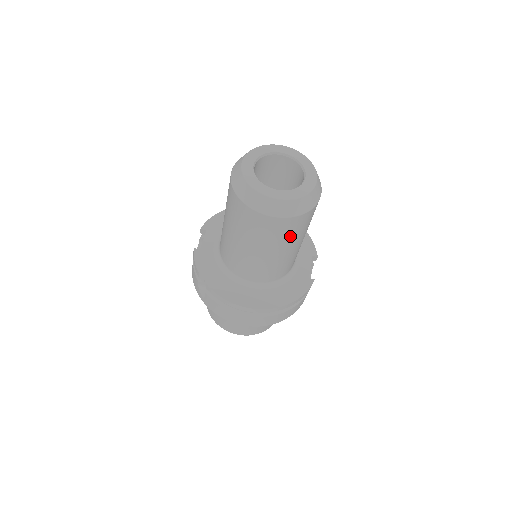
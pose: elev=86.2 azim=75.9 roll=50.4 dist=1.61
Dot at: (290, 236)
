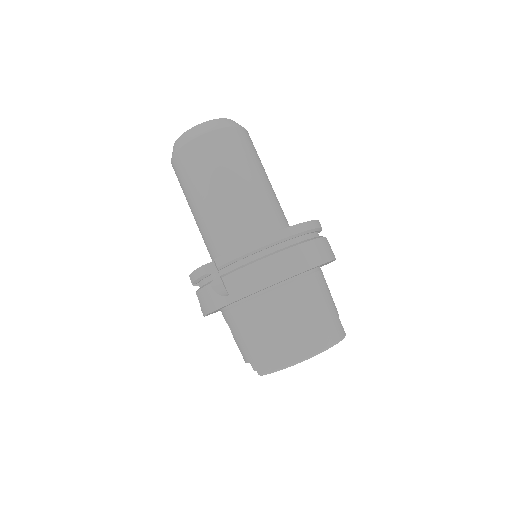
Dot at: (246, 154)
